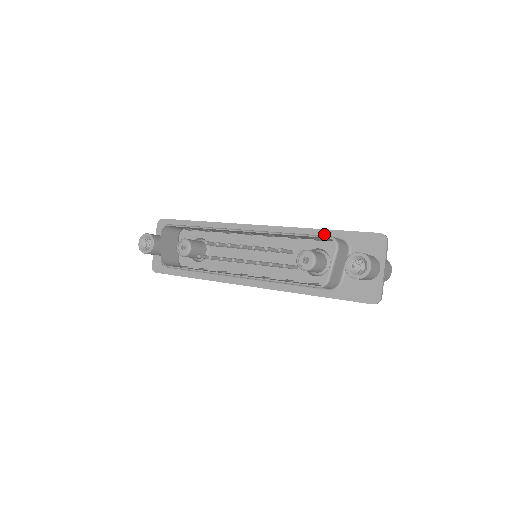
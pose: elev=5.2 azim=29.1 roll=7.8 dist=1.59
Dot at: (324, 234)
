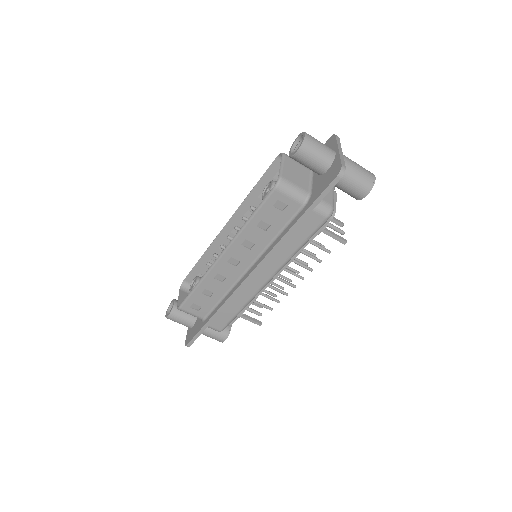
Dot at: occluded
